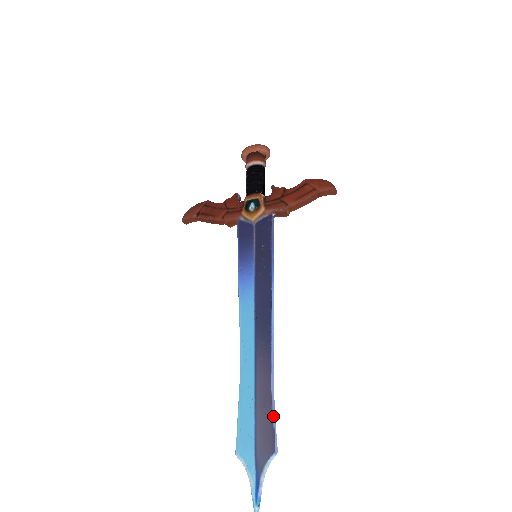
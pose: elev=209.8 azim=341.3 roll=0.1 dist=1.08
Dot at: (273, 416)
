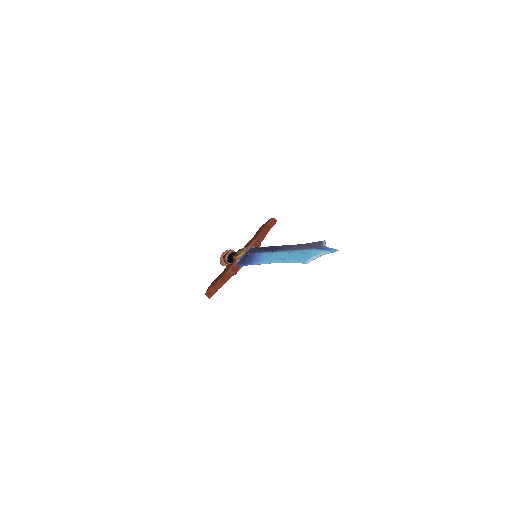
Dot at: (311, 243)
